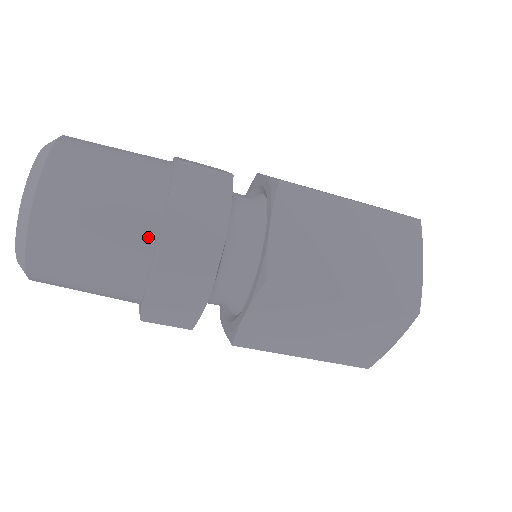
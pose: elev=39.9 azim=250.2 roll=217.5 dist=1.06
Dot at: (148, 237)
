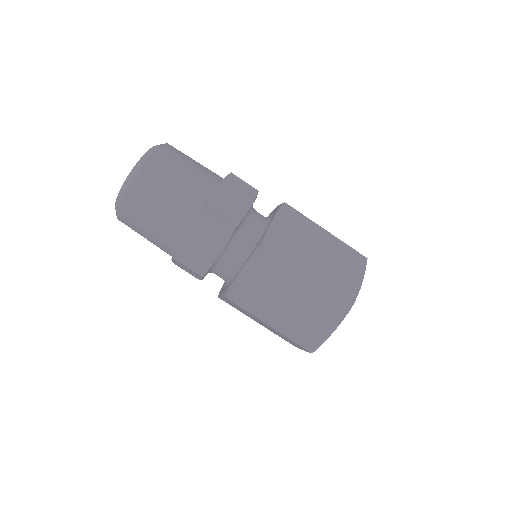
Dot at: (200, 201)
